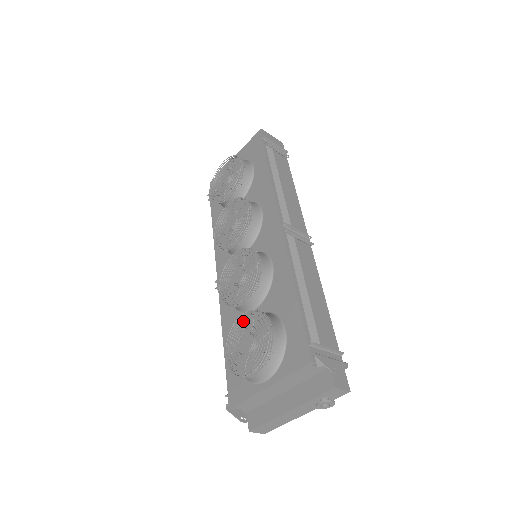
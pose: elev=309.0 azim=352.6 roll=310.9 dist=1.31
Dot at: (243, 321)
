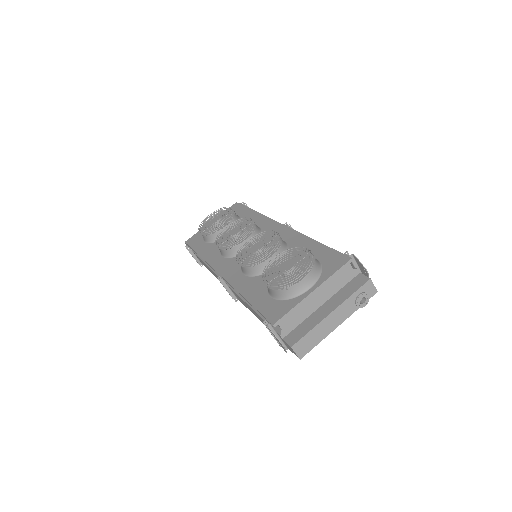
Dot at: occluded
